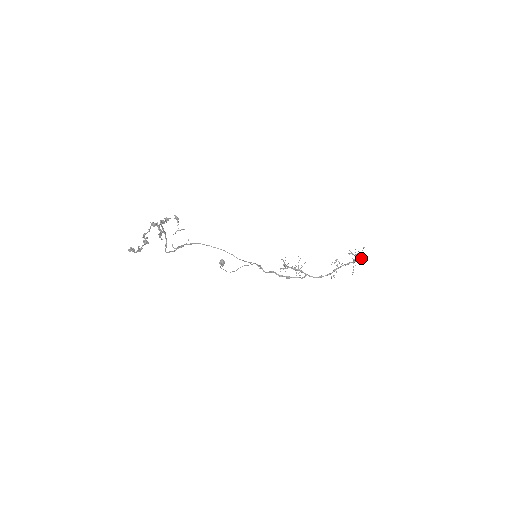
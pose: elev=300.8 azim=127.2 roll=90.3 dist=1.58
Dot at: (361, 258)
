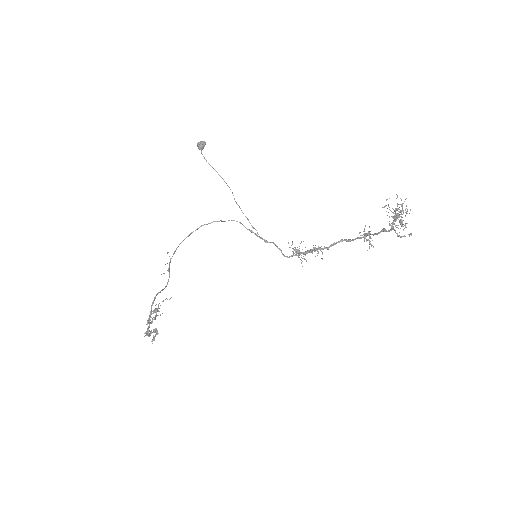
Dot at: occluded
